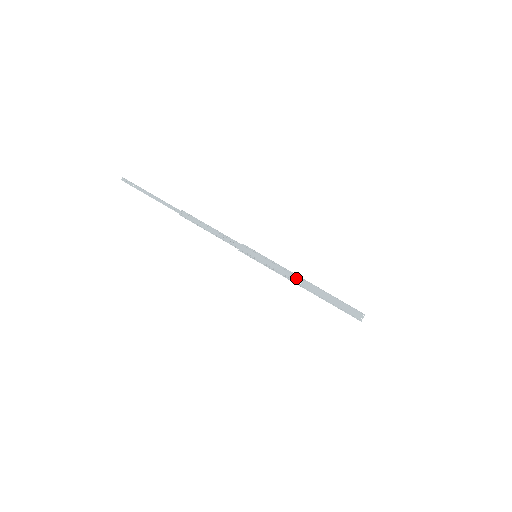
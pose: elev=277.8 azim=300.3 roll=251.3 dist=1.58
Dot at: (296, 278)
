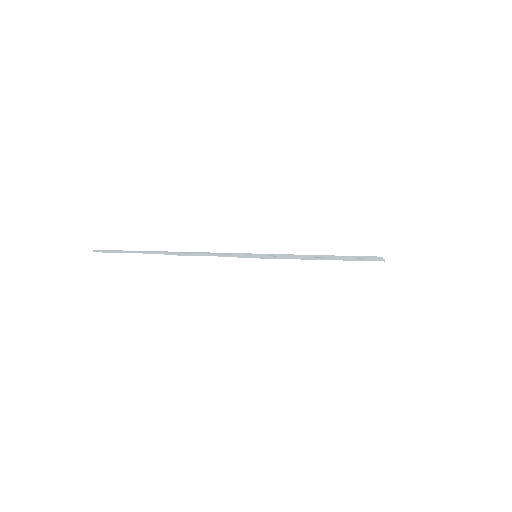
Dot at: (303, 258)
